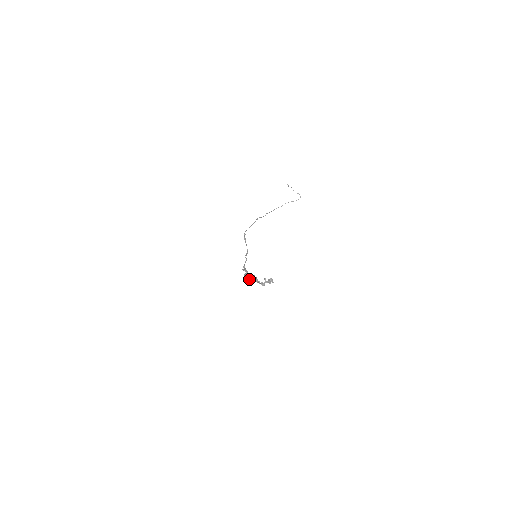
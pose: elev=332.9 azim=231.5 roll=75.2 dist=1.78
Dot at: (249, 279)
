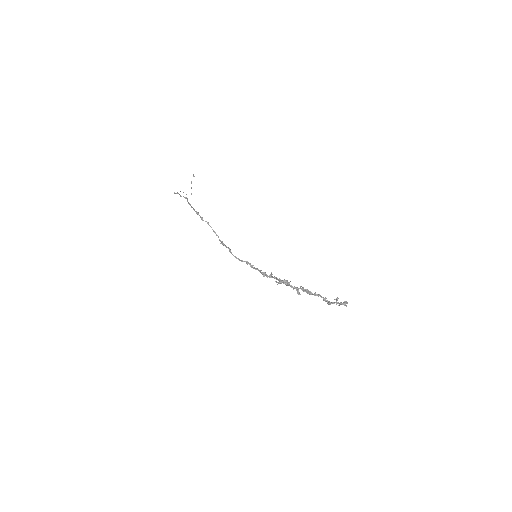
Dot at: (294, 287)
